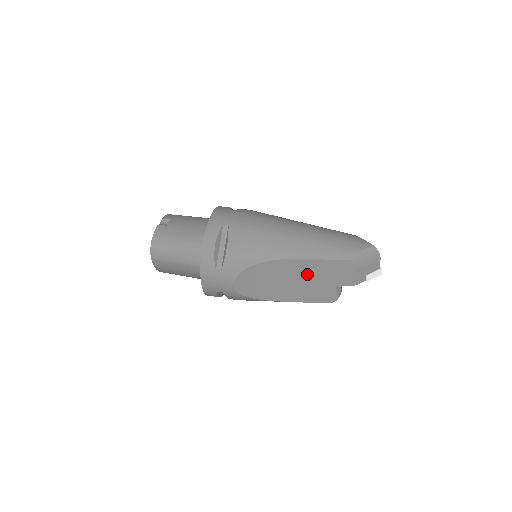
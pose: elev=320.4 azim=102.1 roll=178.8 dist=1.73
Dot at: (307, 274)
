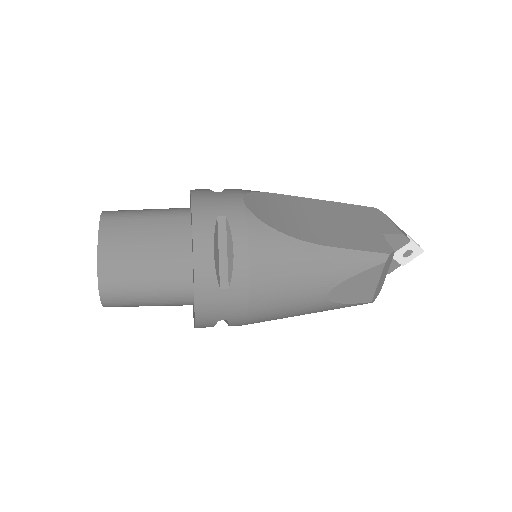
Dot at: (336, 216)
